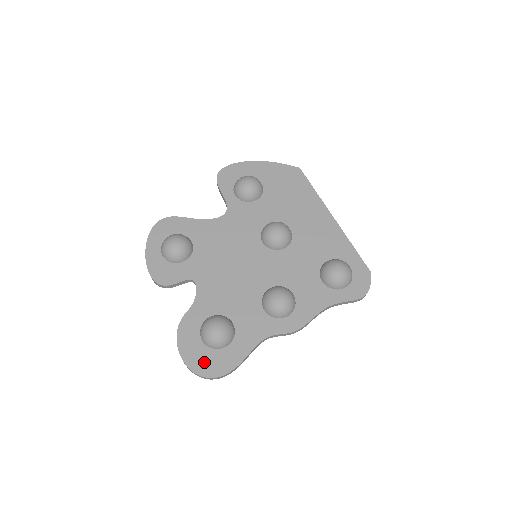
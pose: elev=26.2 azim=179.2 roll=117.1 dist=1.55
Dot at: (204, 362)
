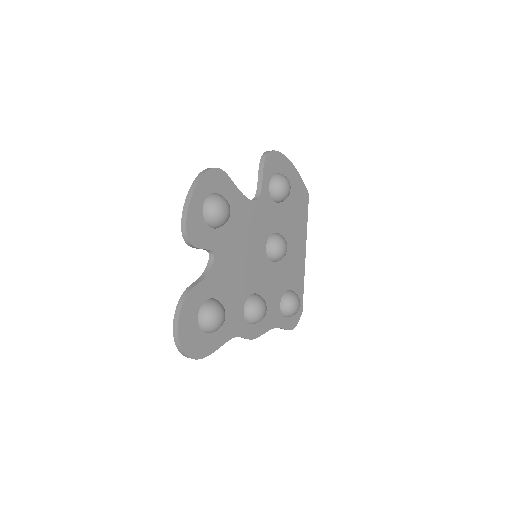
Dot at: (192, 341)
